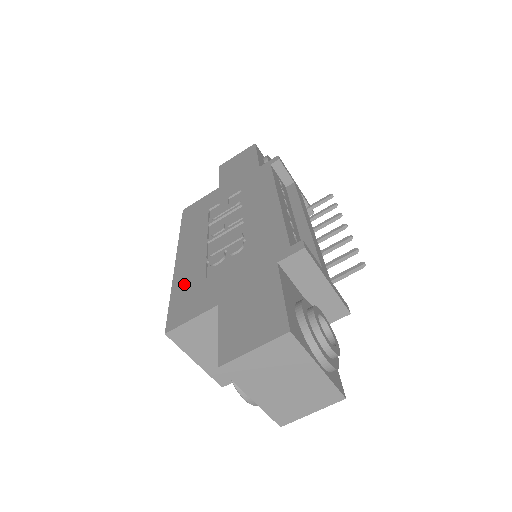
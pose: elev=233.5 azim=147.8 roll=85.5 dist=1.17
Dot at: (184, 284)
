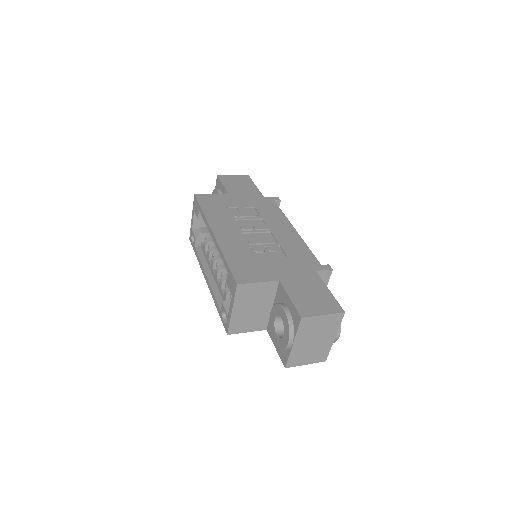
Dot at: (236, 255)
